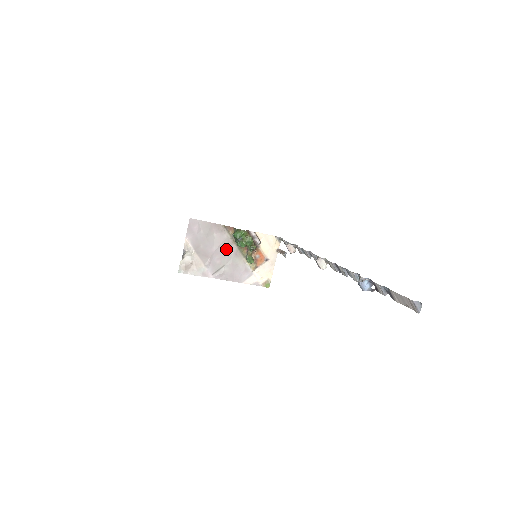
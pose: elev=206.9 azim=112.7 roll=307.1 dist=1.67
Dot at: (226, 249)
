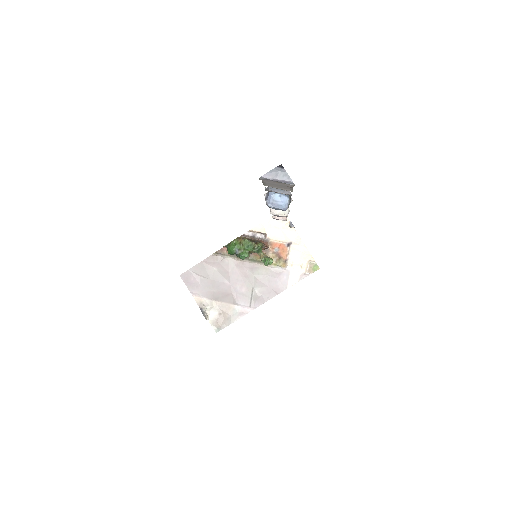
Dot at: (239, 272)
